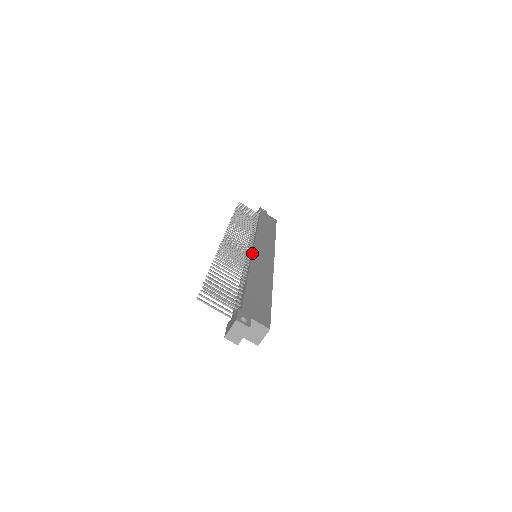
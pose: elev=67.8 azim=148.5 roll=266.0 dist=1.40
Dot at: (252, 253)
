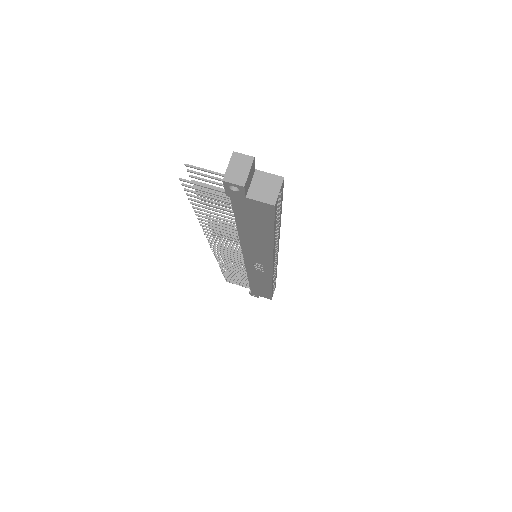
Dot at: occluded
